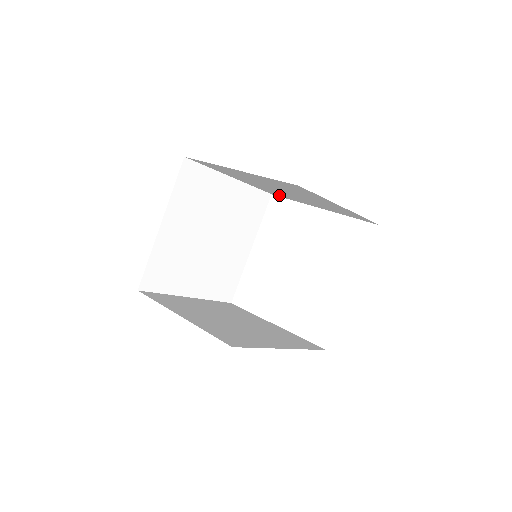
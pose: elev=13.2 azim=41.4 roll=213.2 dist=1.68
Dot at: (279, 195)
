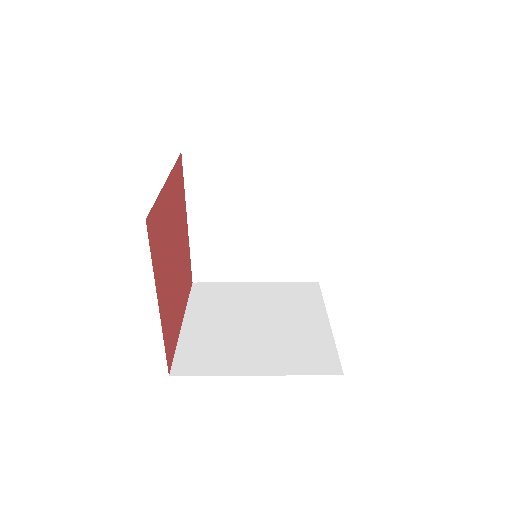
Dot at: occluded
